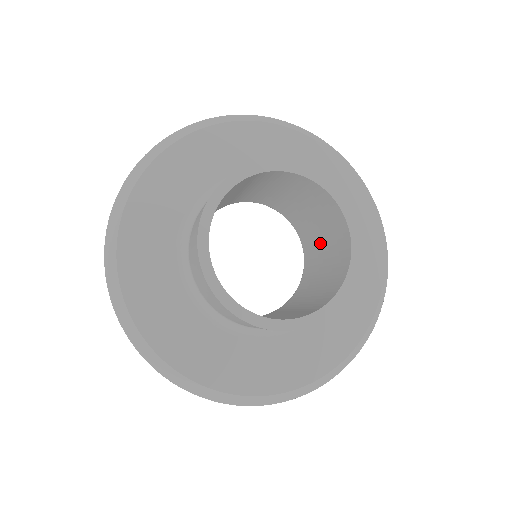
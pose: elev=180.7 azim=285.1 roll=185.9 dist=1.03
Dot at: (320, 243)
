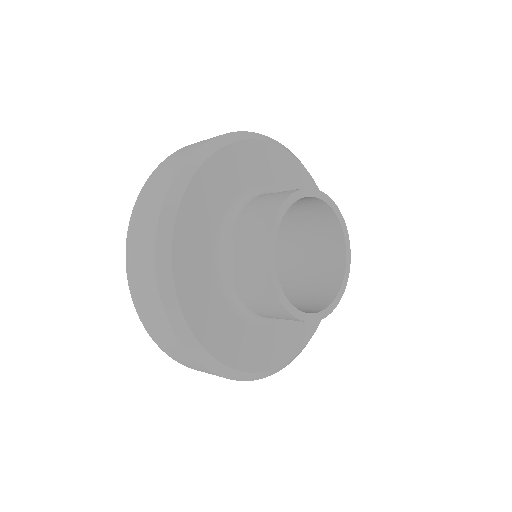
Dot at: (293, 220)
